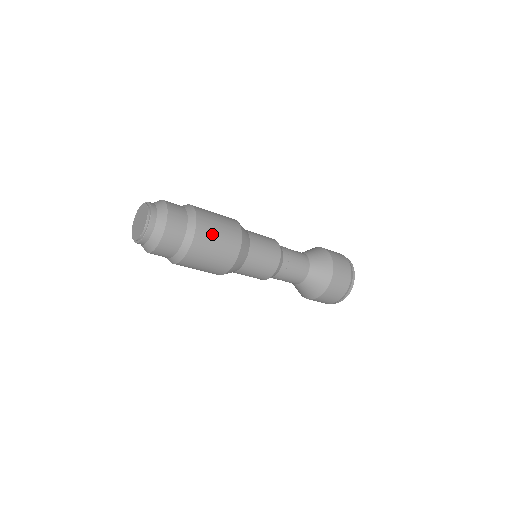
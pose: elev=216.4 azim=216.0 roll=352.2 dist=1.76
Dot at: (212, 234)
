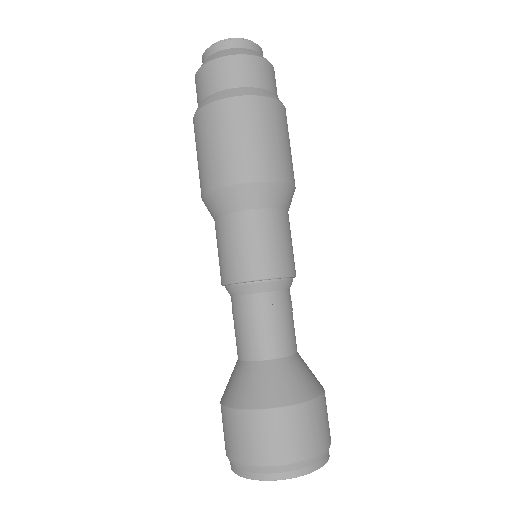
Dot at: (284, 130)
